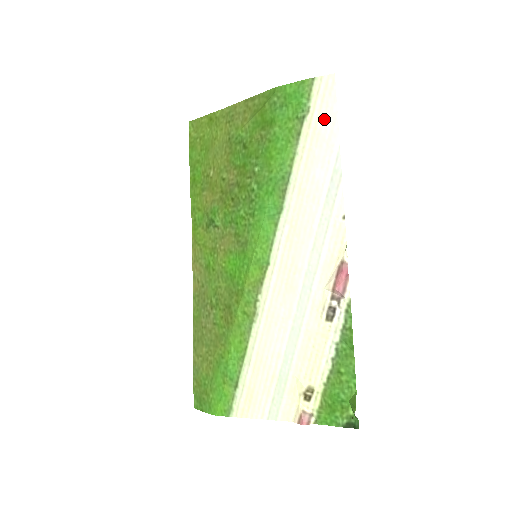
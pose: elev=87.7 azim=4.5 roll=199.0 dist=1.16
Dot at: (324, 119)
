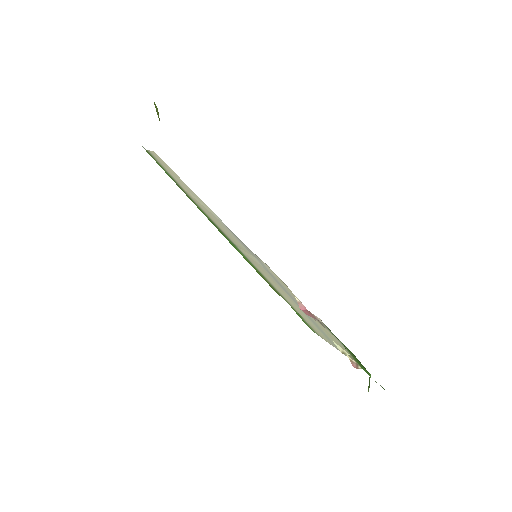
Dot at: (188, 191)
